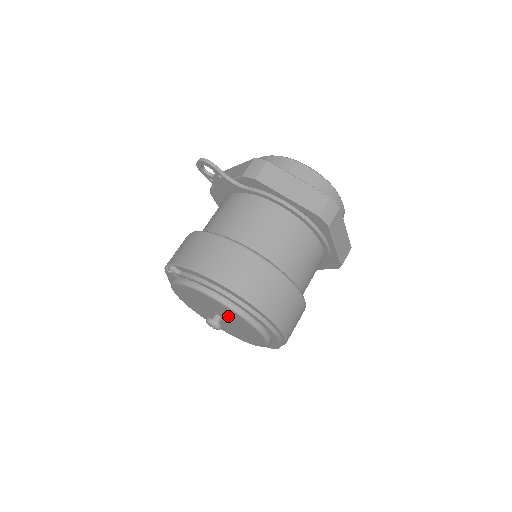
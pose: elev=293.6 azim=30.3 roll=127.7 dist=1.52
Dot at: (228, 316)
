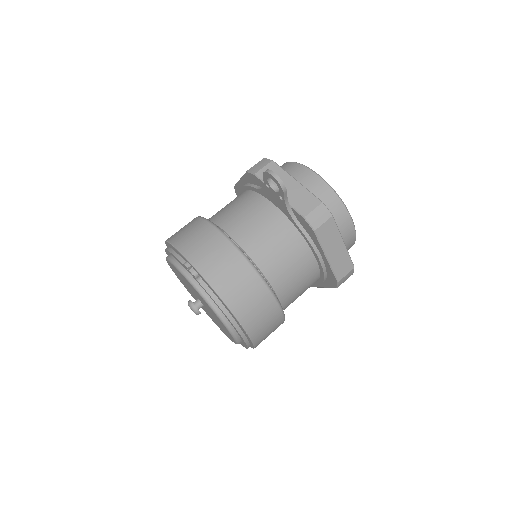
Dot at: (216, 319)
